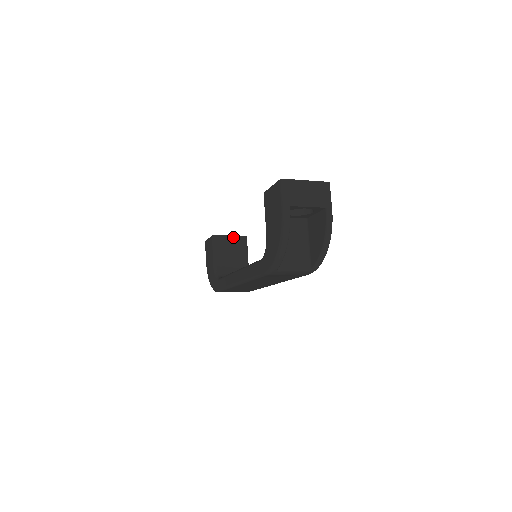
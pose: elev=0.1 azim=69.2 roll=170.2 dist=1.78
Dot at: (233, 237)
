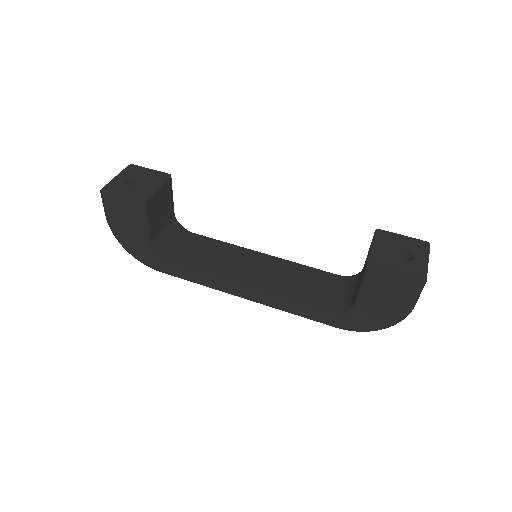
Dot at: (161, 189)
